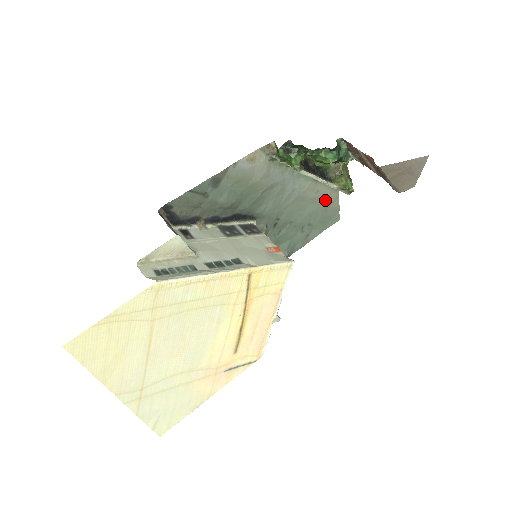
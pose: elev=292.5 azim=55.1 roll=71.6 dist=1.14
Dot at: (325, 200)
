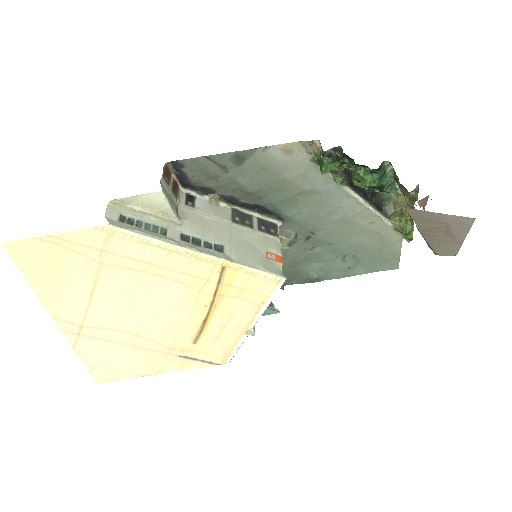
Dot at: (381, 237)
